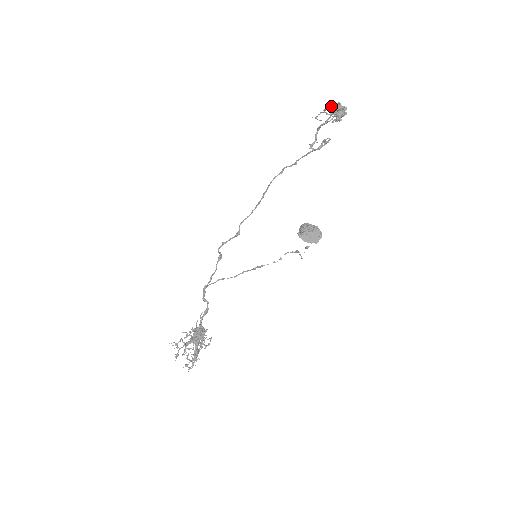
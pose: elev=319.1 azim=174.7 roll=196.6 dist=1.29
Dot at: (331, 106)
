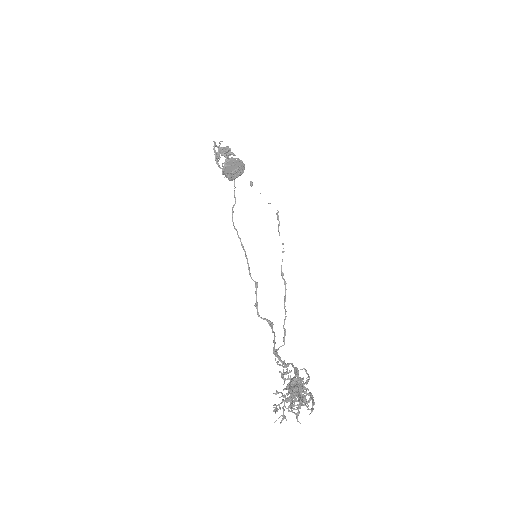
Dot at: (214, 152)
